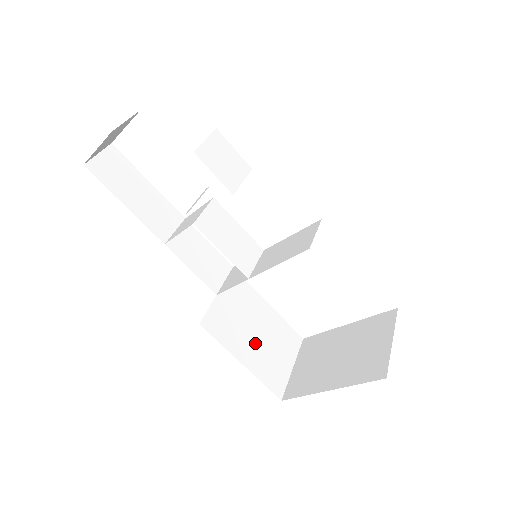
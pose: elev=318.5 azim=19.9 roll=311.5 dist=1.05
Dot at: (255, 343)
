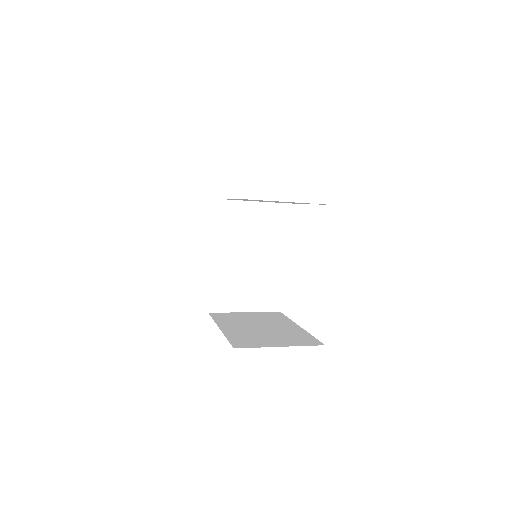
Dot at: (250, 329)
